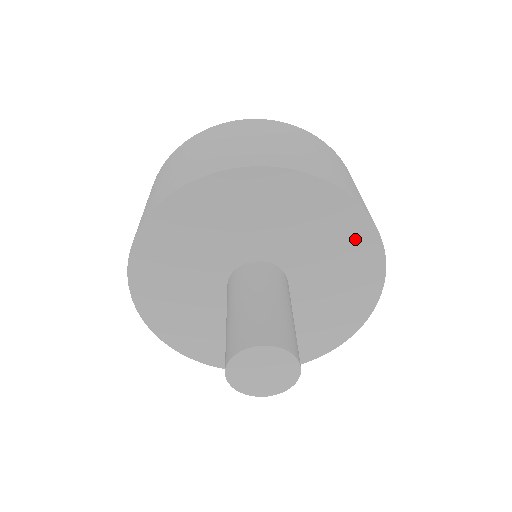
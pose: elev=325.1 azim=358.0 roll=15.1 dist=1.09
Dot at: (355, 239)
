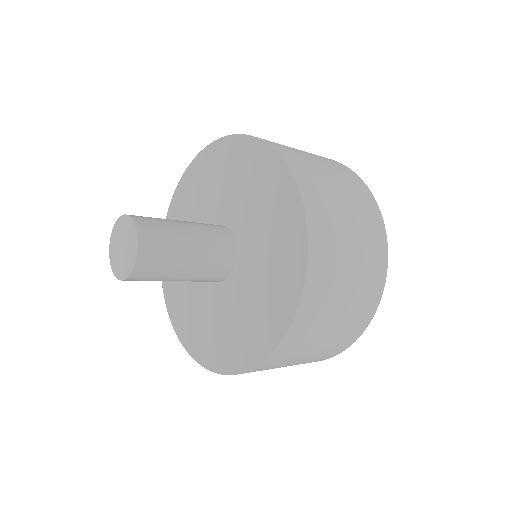
Dot at: (273, 181)
